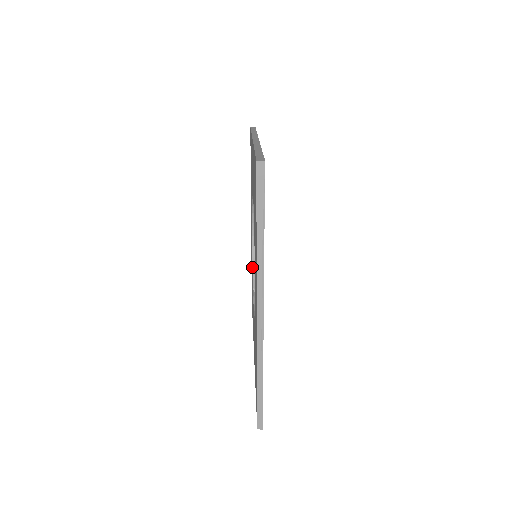
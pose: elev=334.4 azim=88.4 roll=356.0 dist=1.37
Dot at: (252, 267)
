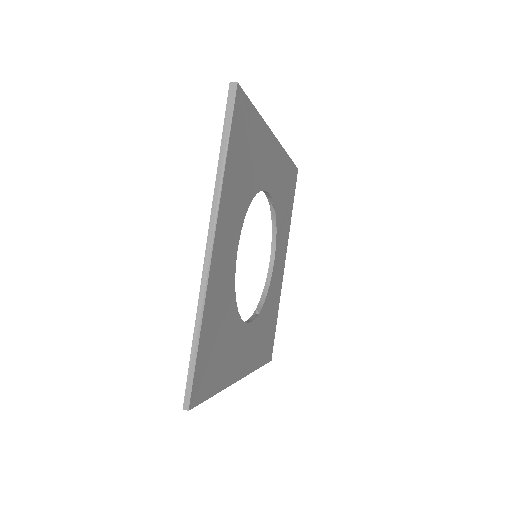
Dot at: (262, 292)
